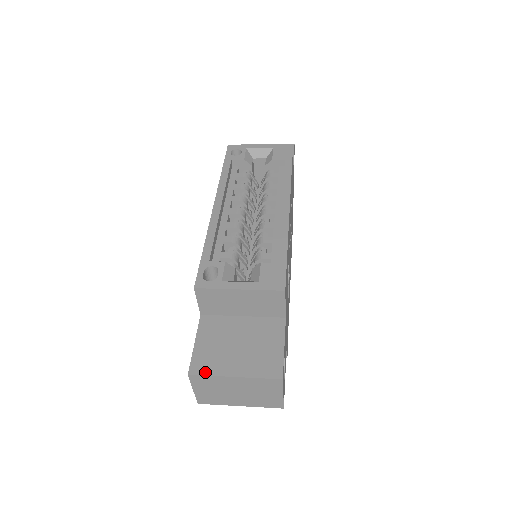
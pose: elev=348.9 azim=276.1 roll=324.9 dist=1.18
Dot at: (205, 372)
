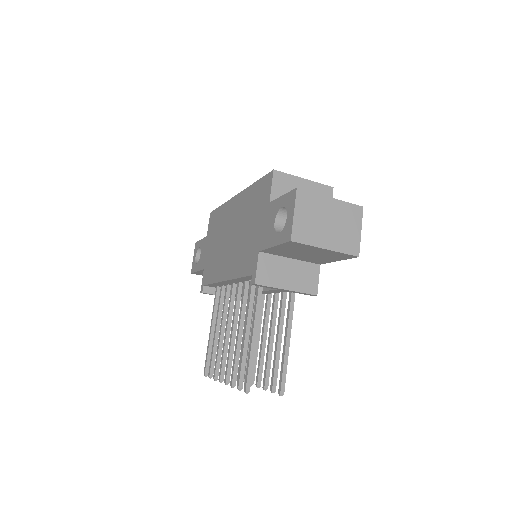
Dot at: (308, 192)
